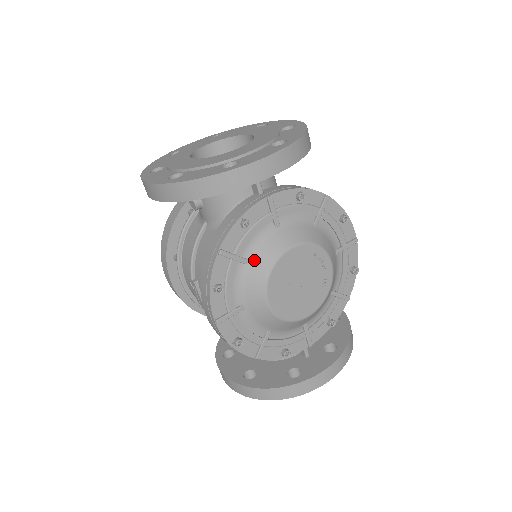
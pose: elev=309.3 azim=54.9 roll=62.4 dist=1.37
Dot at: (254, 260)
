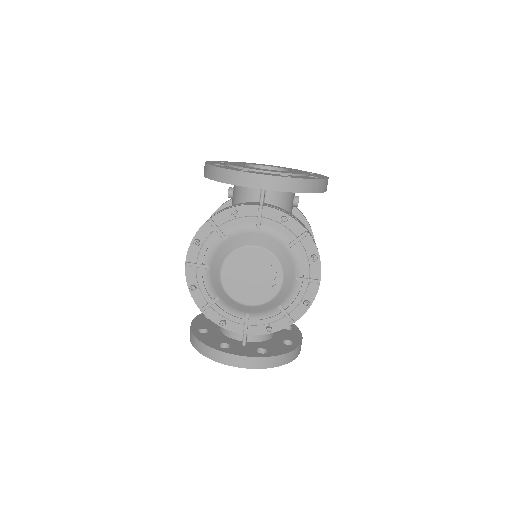
Dot at: (229, 240)
